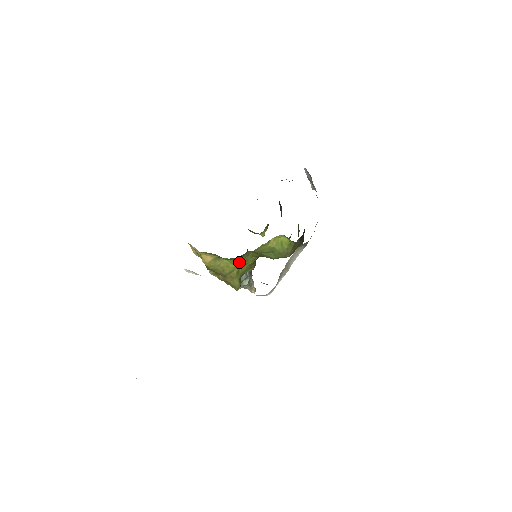
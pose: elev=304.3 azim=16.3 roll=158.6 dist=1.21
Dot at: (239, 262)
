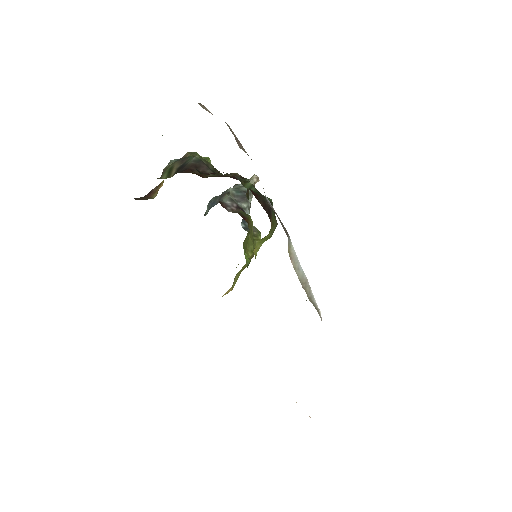
Dot at: occluded
